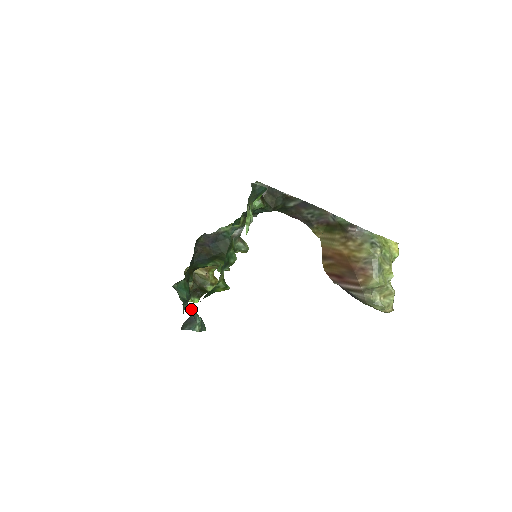
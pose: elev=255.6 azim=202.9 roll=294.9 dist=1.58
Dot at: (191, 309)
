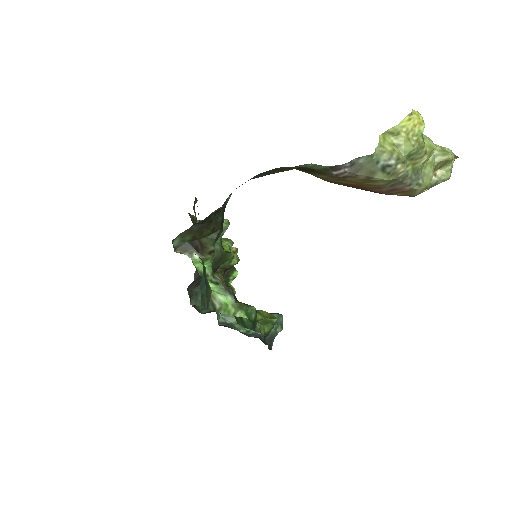
Dot at: (258, 333)
